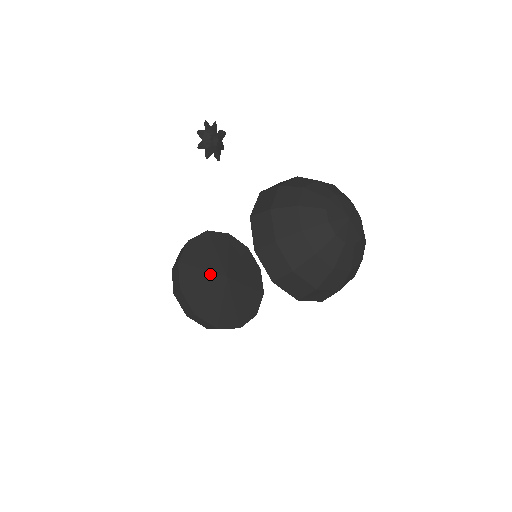
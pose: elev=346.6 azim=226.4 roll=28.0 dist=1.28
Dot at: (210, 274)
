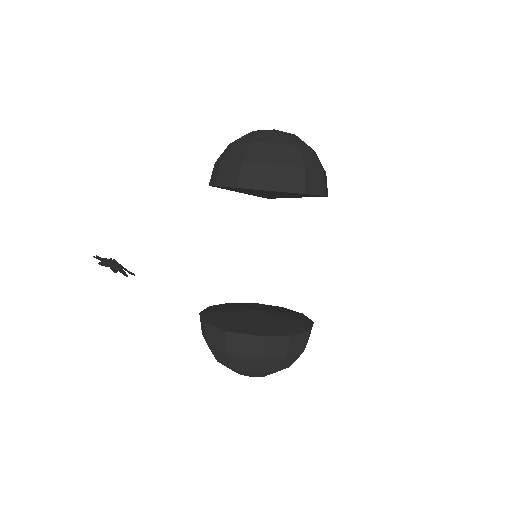
Dot at: (250, 318)
